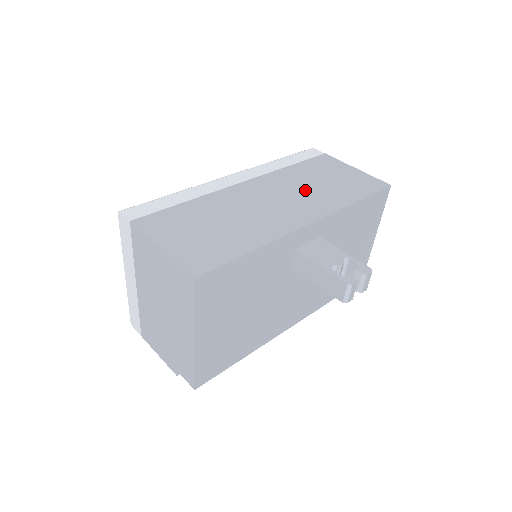
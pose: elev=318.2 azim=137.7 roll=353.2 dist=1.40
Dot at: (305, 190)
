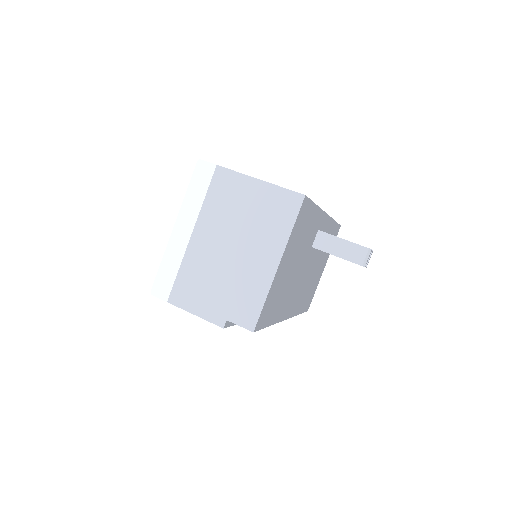
Dot at: occluded
